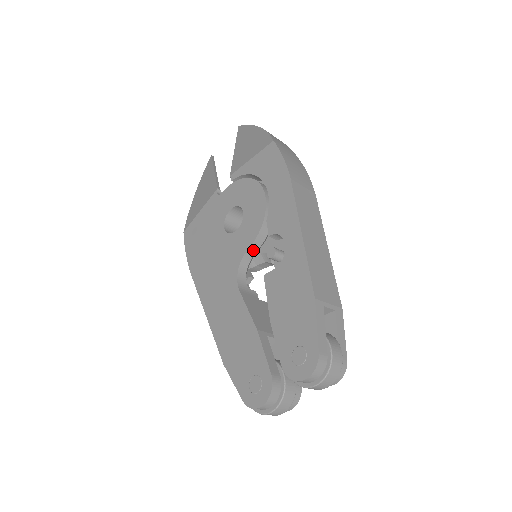
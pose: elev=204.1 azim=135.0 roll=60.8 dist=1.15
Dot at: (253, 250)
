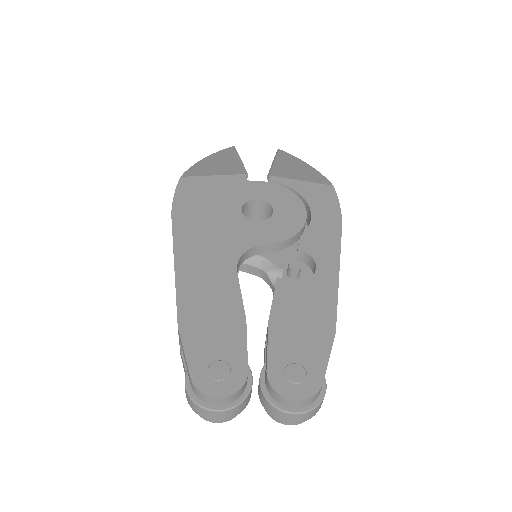
Dot at: (266, 249)
